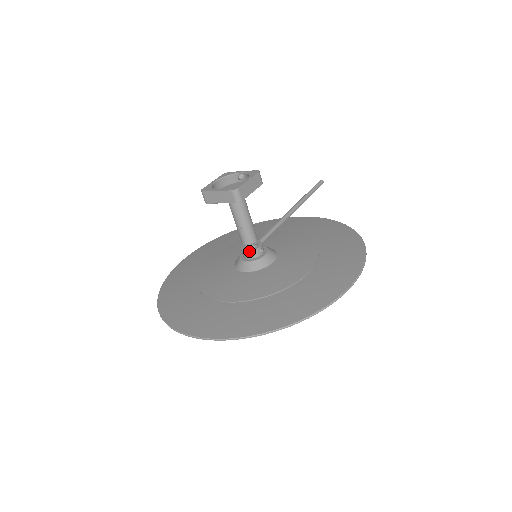
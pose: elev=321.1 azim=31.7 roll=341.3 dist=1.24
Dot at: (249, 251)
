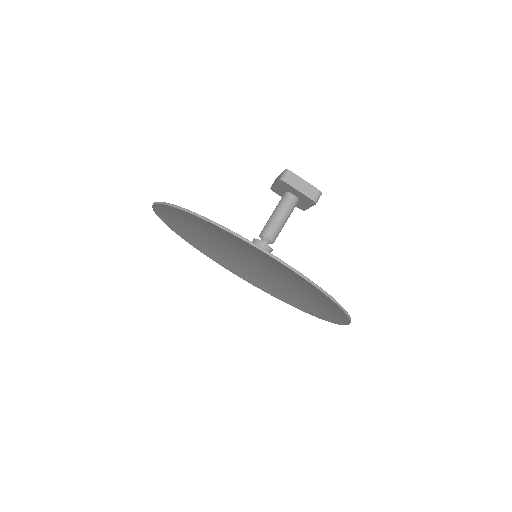
Dot at: occluded
